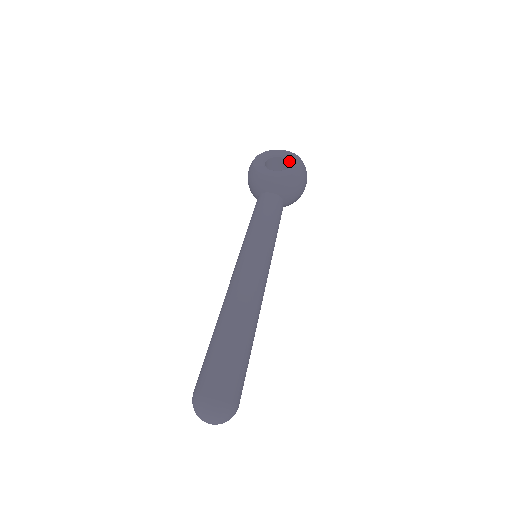
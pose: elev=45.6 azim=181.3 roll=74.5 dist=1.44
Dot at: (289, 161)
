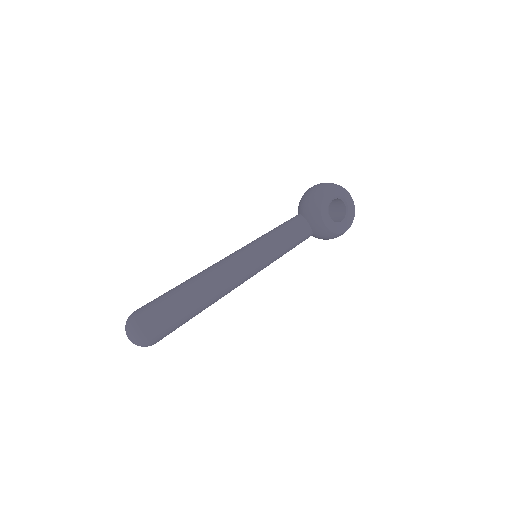
Dot at: (346, 215)
